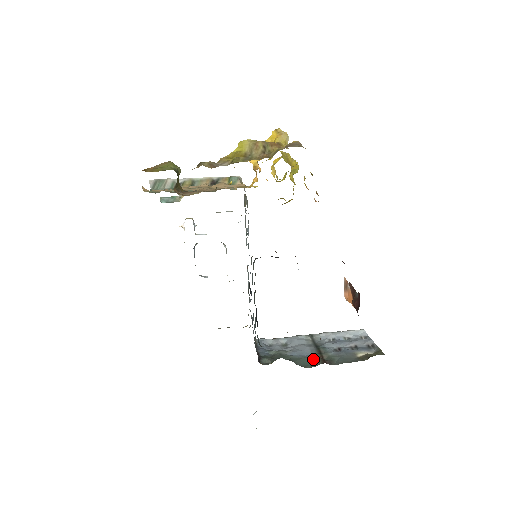
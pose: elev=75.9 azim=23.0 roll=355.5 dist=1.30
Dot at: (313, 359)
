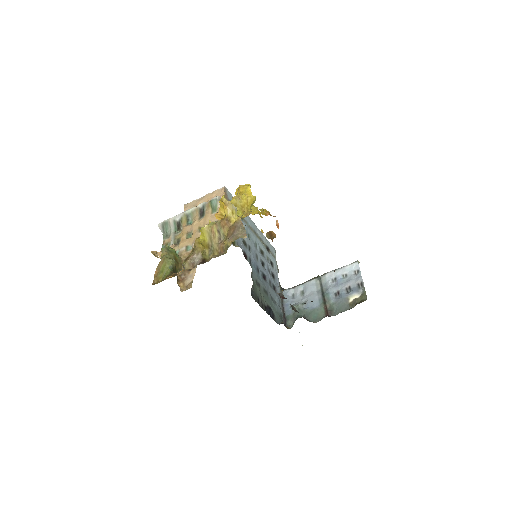
Dot at: (320, 311)
